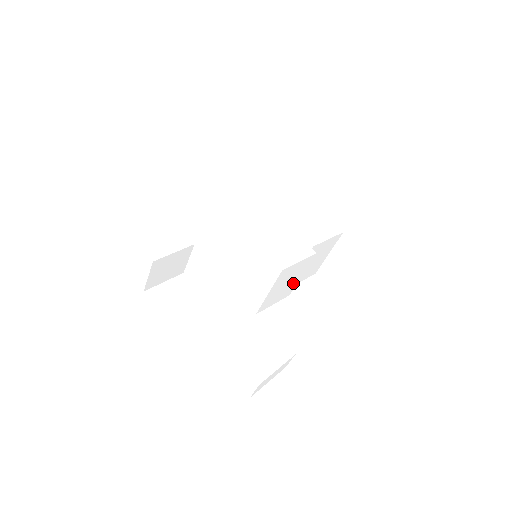
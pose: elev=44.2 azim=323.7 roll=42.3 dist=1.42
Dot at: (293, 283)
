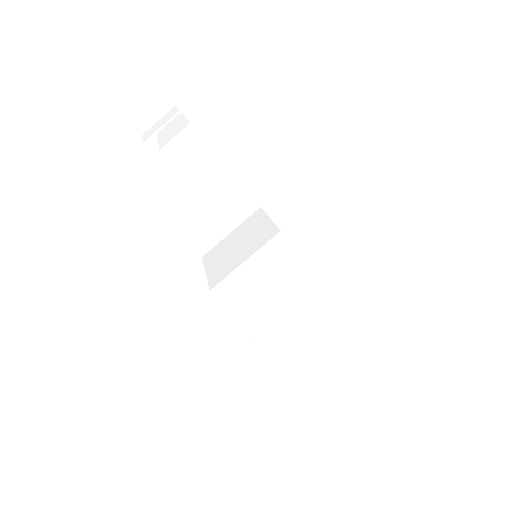
Dot at: (274, 308)
